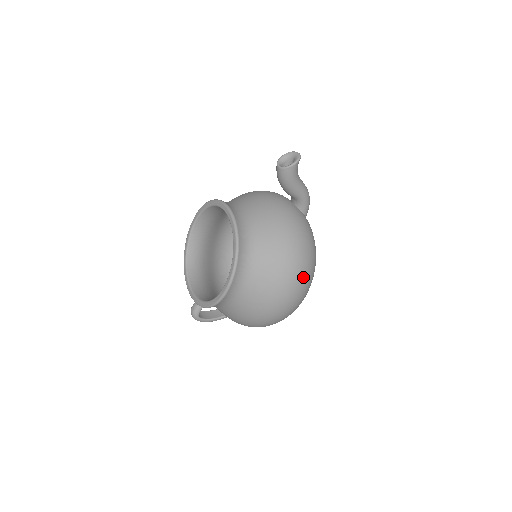
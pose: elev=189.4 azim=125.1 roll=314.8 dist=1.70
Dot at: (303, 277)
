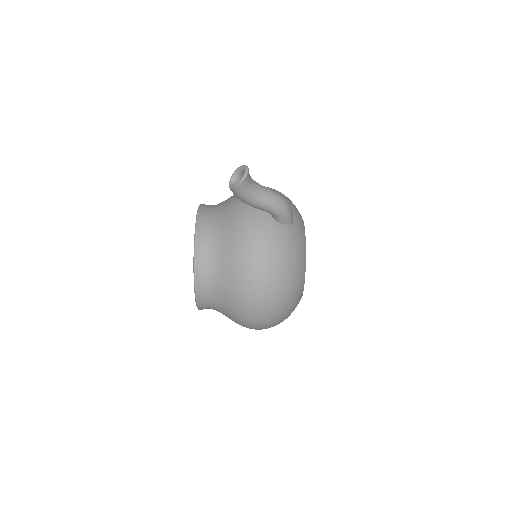
Dot at: (267, 299)
